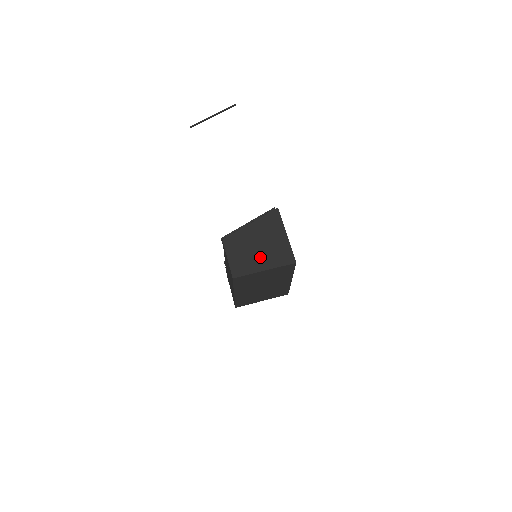
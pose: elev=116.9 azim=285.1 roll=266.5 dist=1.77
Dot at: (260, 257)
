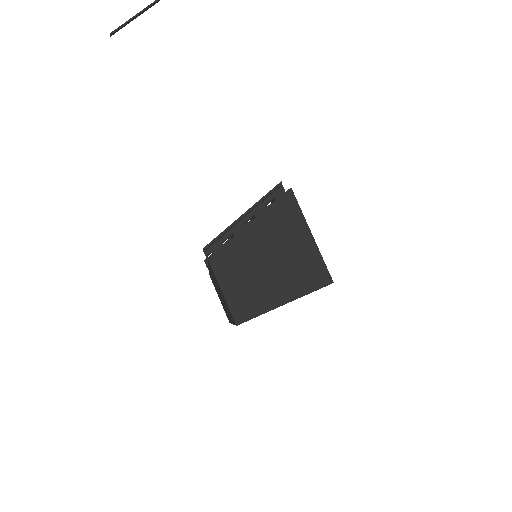
Dot at: (275, 281)
